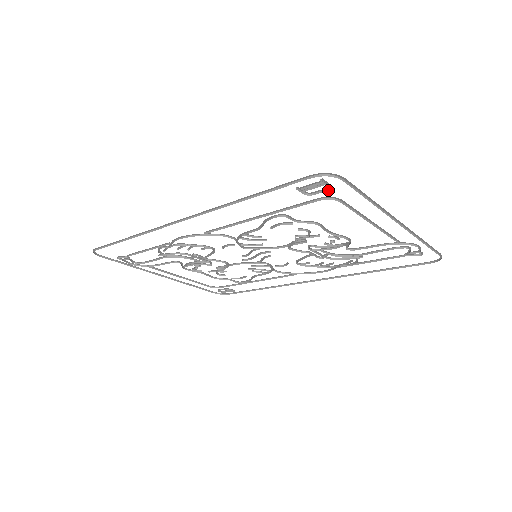
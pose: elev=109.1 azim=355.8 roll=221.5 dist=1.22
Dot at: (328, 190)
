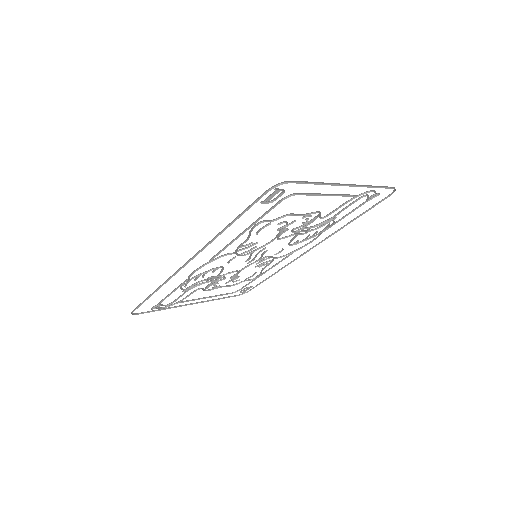
Dot at: occluded
